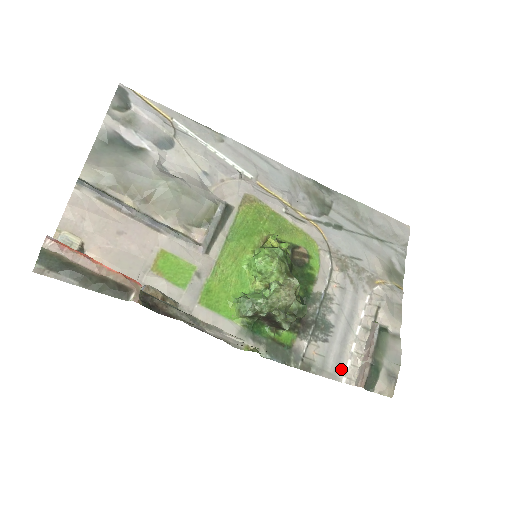
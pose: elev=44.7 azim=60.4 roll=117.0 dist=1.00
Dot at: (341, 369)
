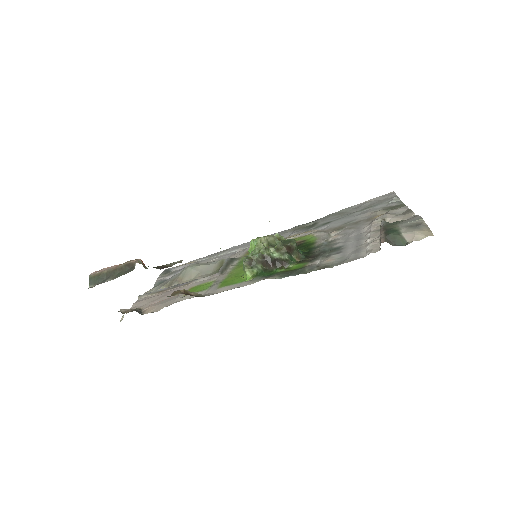
Dot at: (362, 253)
